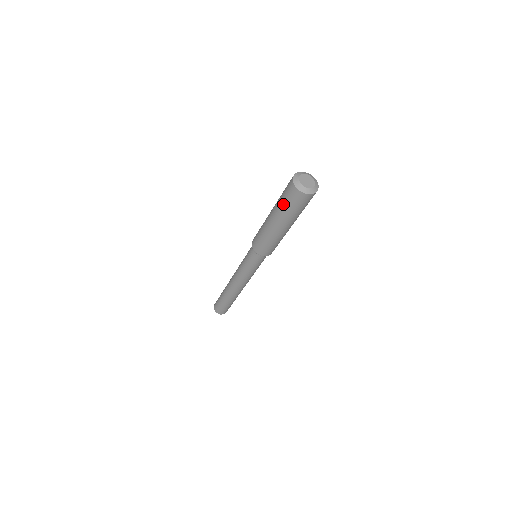
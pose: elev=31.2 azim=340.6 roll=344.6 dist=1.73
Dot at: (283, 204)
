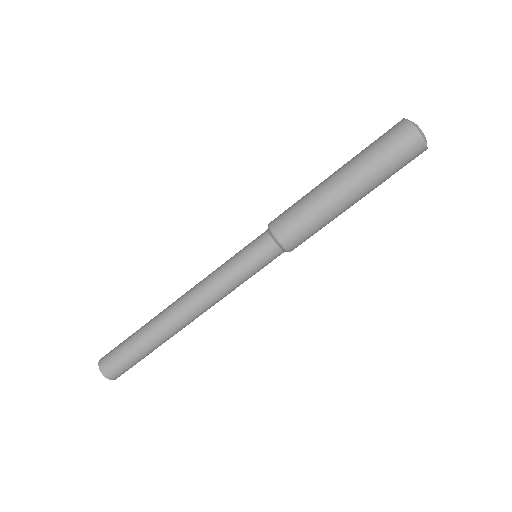
Dot at: (369, 145)
